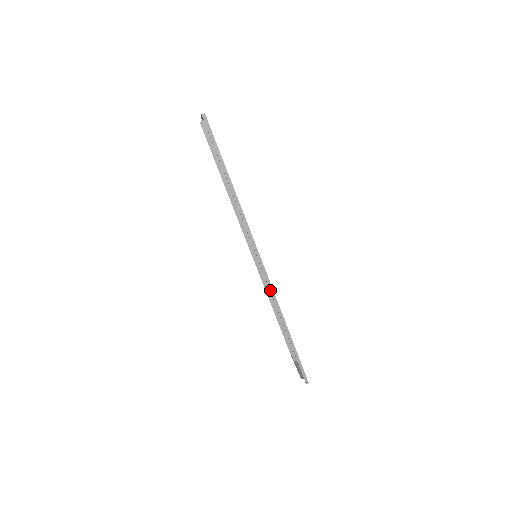
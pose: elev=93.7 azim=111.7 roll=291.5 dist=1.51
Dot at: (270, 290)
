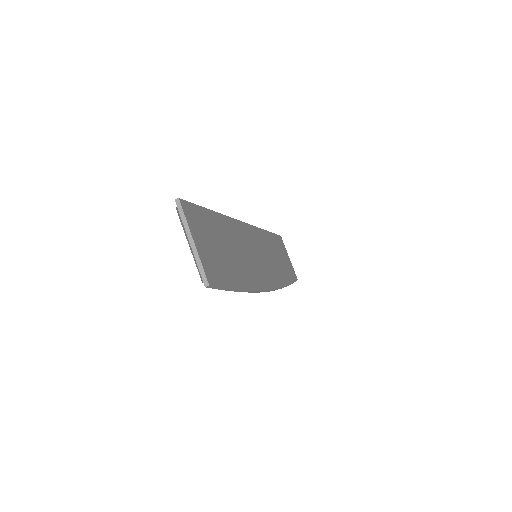
Dot at: occluded
